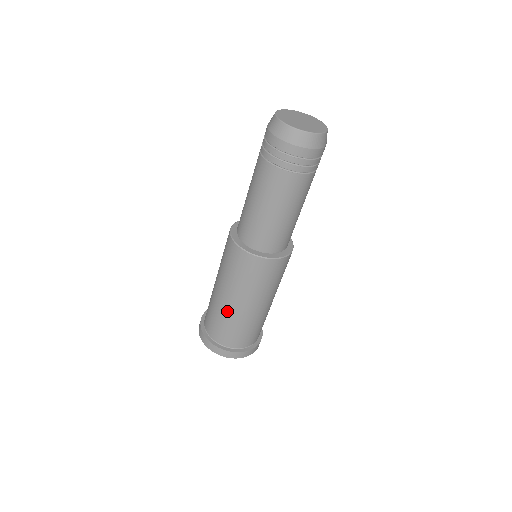
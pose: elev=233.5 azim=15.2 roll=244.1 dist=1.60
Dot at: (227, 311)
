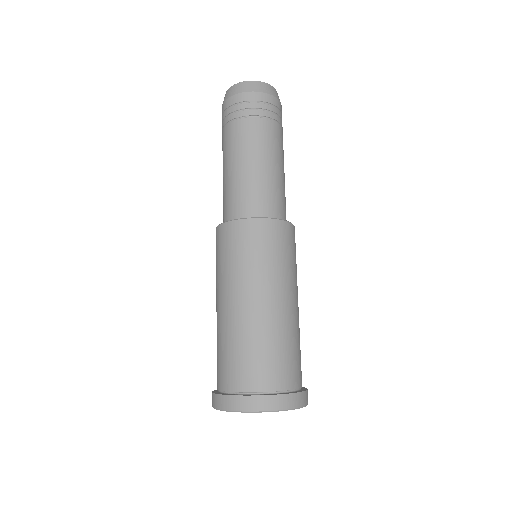
Dot at: (218, 325)
